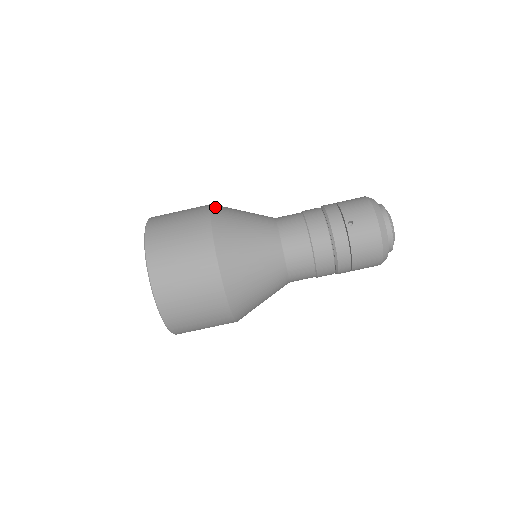
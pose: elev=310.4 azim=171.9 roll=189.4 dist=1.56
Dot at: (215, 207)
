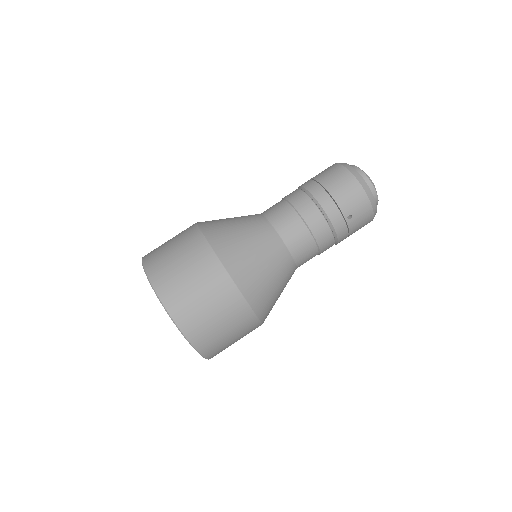
Dot at: (221, 254)
